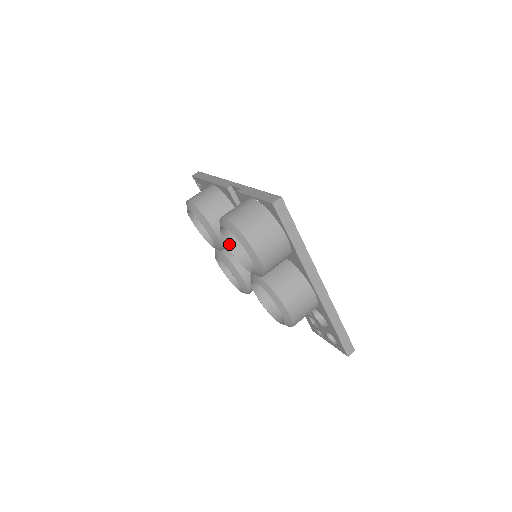
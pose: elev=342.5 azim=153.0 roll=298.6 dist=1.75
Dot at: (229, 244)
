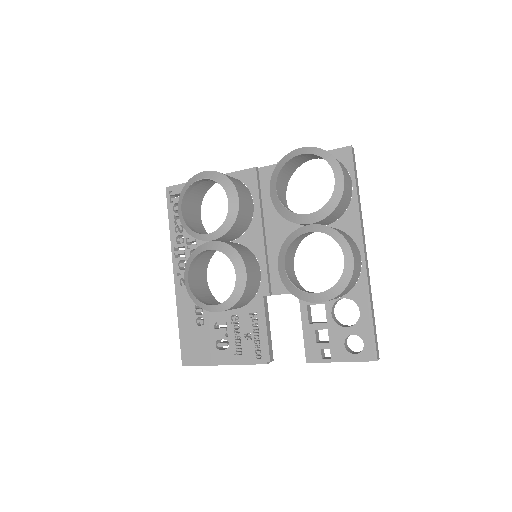
Dot at: (278, 192)
